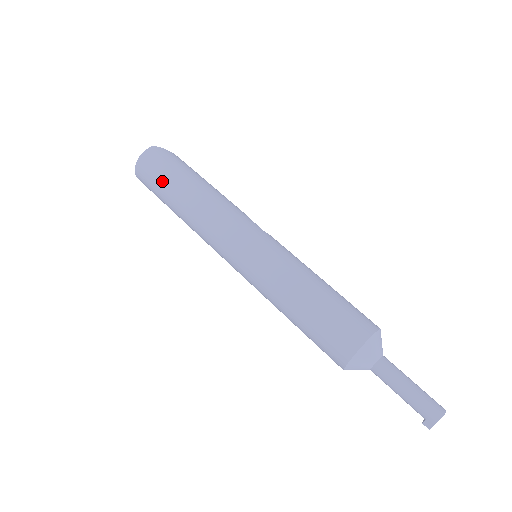
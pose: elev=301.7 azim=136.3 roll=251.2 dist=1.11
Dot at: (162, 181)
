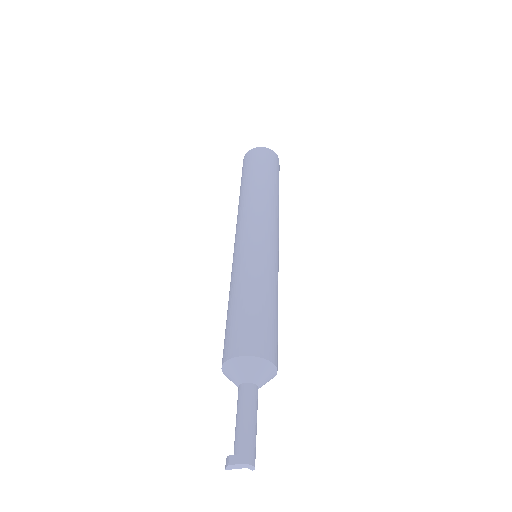
Dot at: (265, 167)
